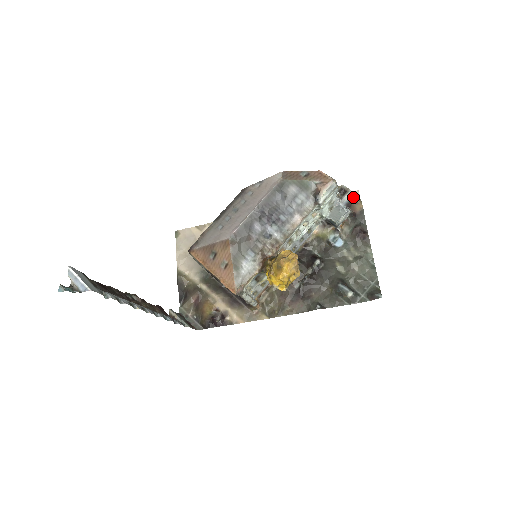
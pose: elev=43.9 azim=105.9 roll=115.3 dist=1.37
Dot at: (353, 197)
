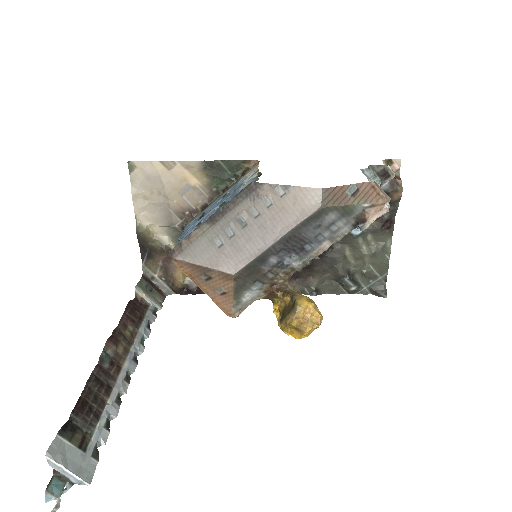
Dot at: (394, 179)
